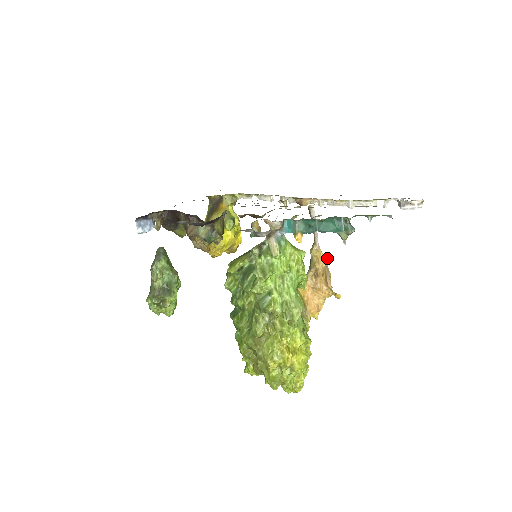
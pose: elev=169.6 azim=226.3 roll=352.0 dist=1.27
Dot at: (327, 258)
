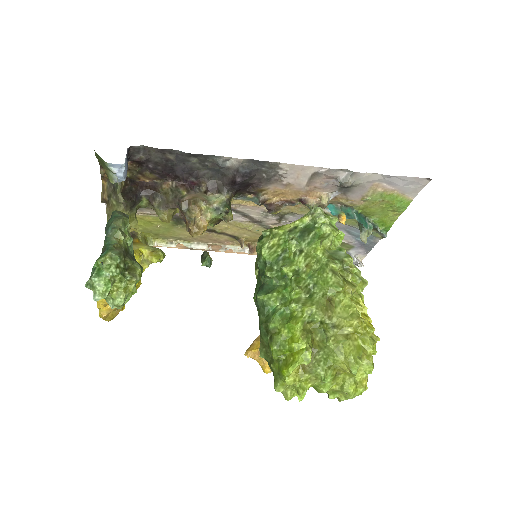
Dot at: occluded
